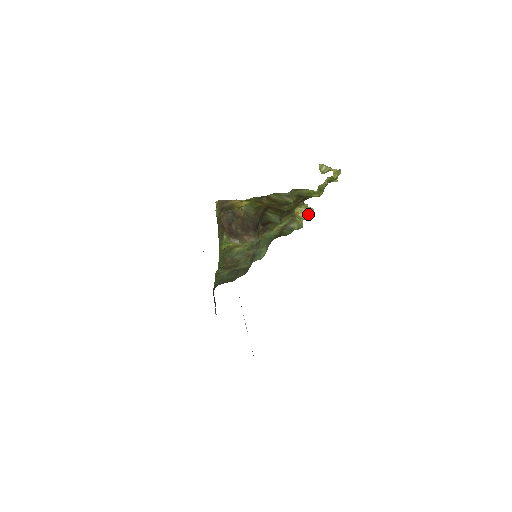
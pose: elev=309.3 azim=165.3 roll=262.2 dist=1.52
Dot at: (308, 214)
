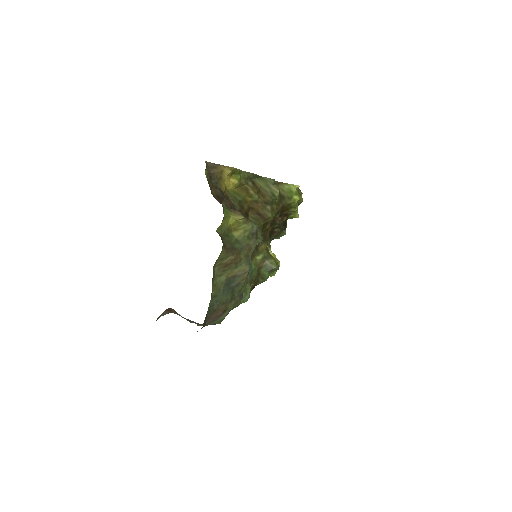
Dot at: (277, 262)
